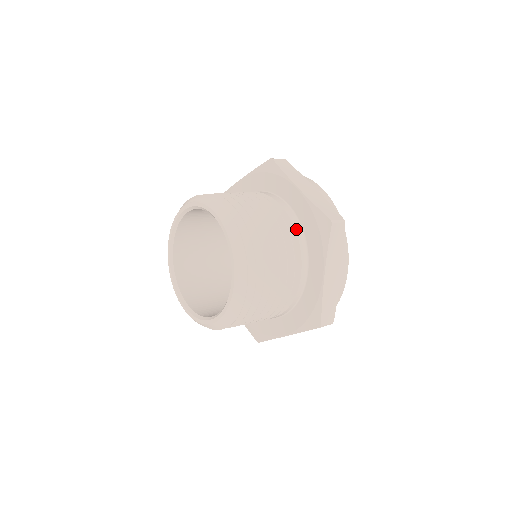
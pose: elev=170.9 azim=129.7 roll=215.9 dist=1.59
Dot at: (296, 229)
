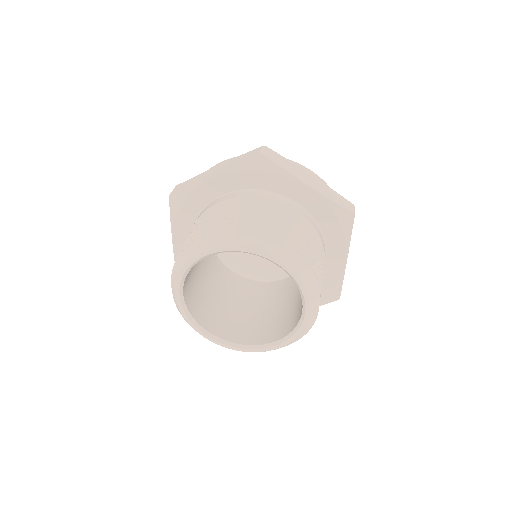
Dot at: occluded
